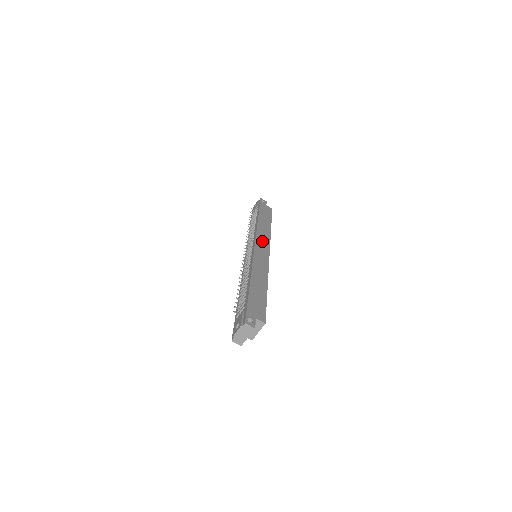
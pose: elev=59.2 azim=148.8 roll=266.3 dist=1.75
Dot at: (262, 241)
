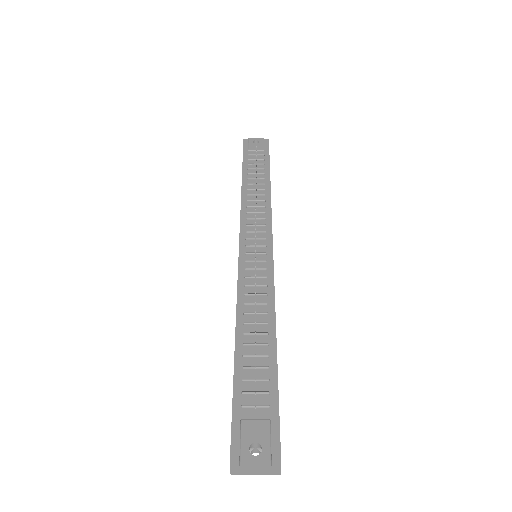
Dot at: occluded
